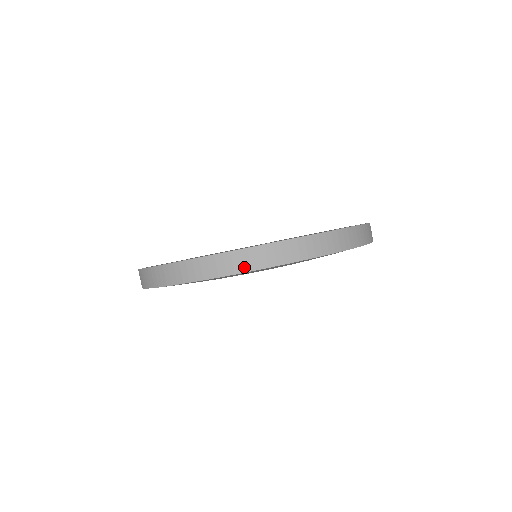
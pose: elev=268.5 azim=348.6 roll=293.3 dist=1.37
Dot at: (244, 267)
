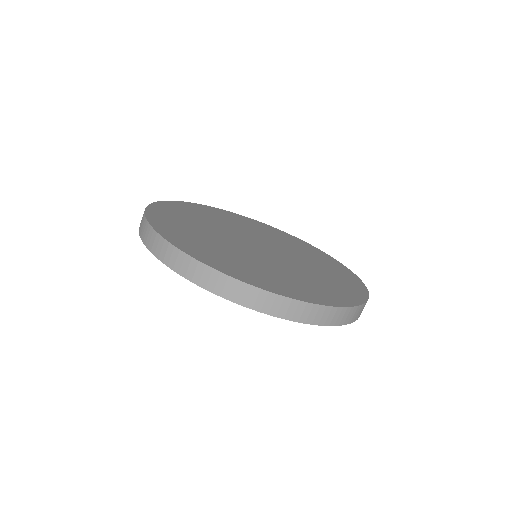
Dot at: (327, 321)
